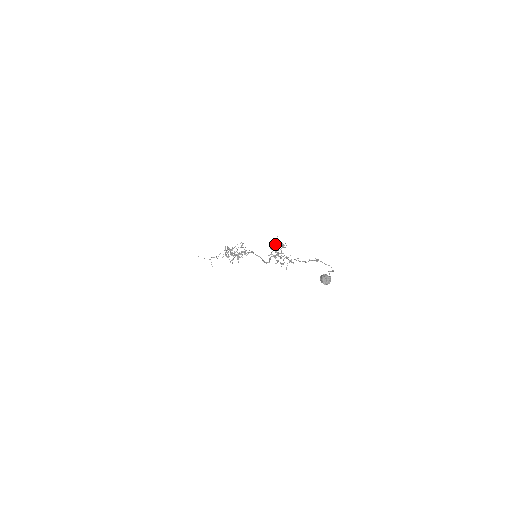
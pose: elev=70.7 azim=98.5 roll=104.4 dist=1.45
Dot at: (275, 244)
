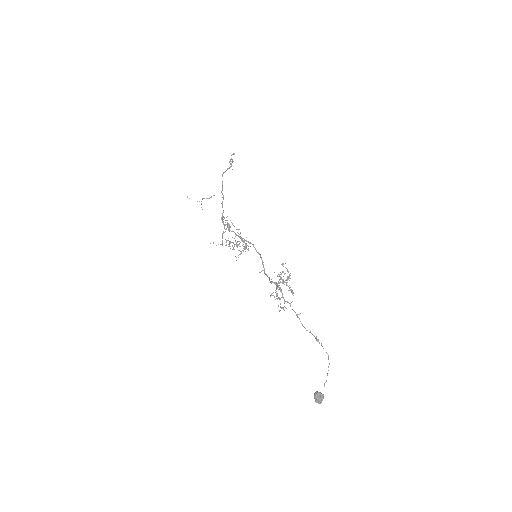
Dot at: (280, 279)
